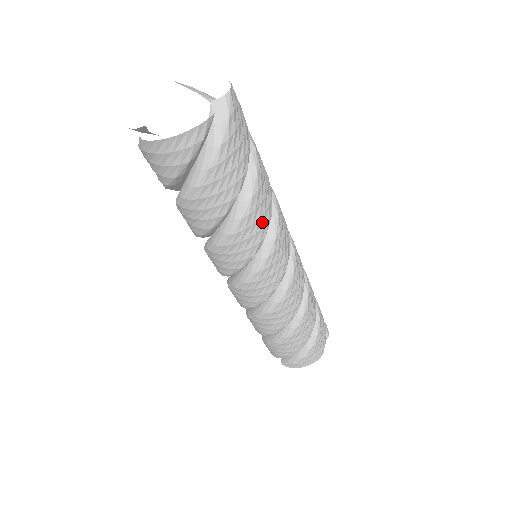
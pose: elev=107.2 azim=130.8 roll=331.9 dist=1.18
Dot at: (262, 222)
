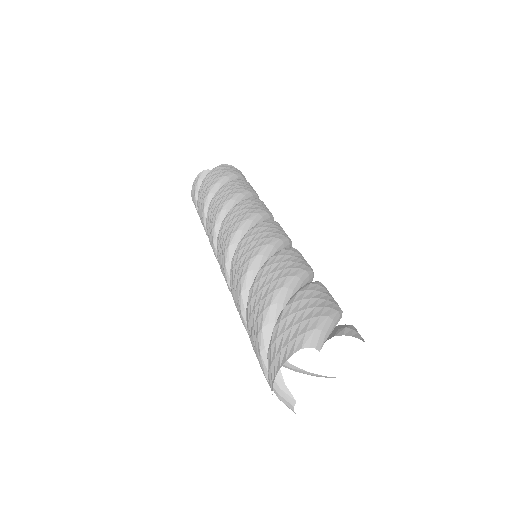
Dot at: occluded
